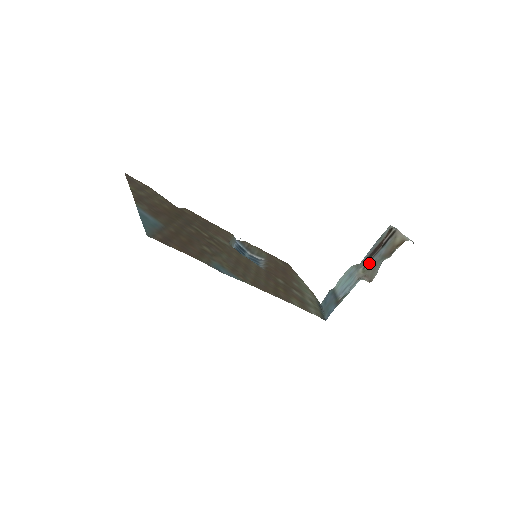
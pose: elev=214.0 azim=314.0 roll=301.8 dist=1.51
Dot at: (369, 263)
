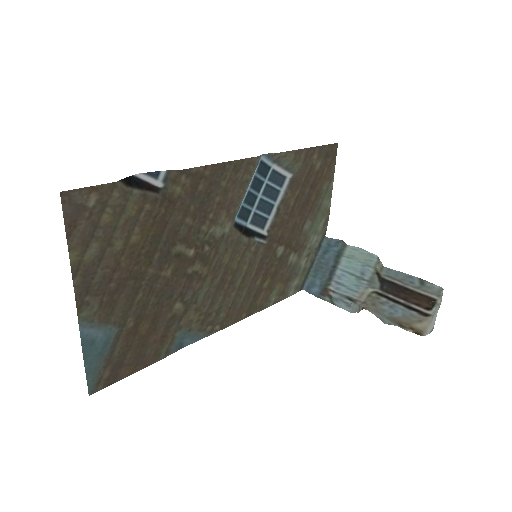
Dot at: (380, 299)
